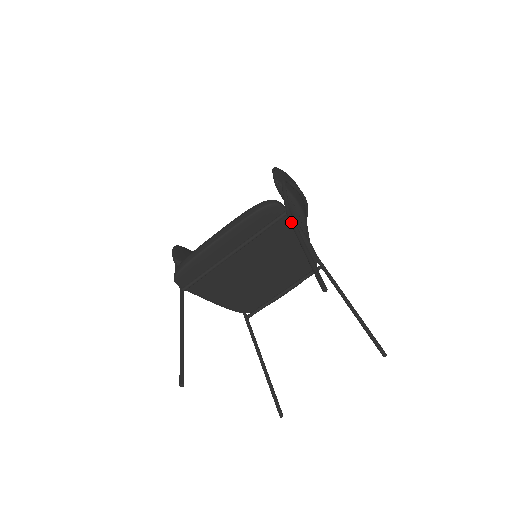
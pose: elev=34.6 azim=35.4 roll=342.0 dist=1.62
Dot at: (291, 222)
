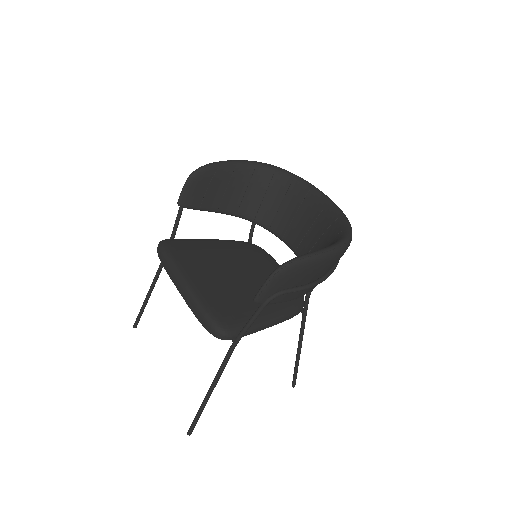
Dot at: (224, 360)
